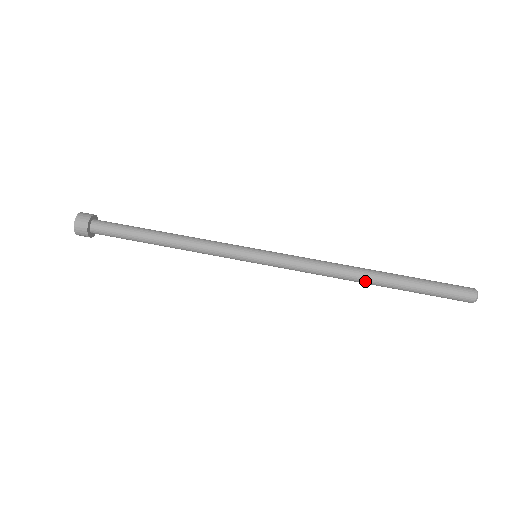
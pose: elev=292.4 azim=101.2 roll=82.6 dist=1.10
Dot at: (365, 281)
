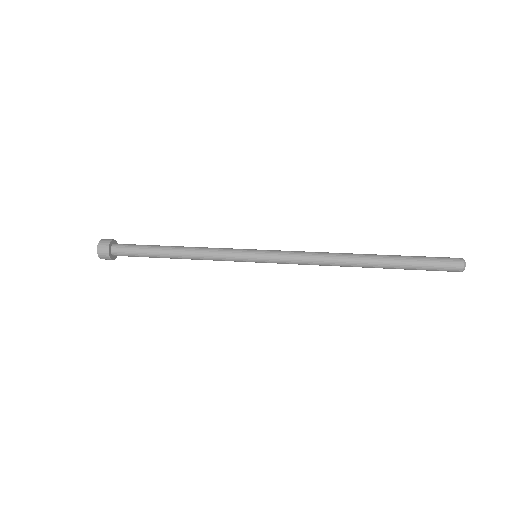
Dot at: (357, 254)
